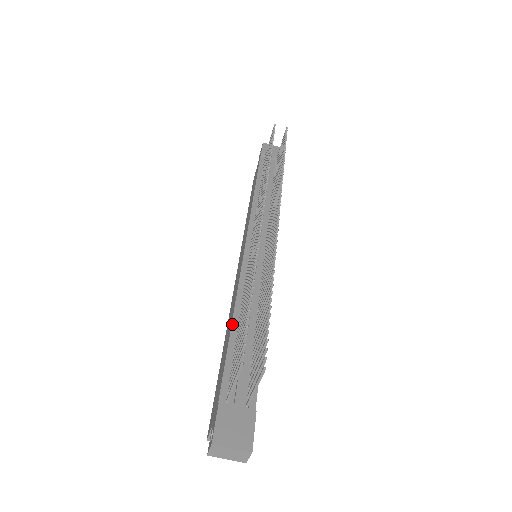
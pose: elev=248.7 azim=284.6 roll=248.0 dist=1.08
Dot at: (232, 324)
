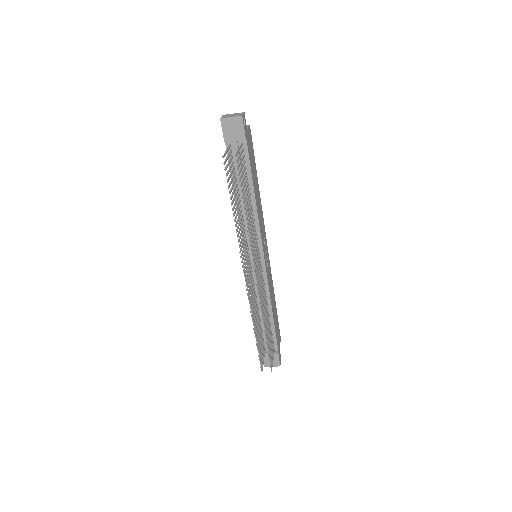
Dot at: occluded
